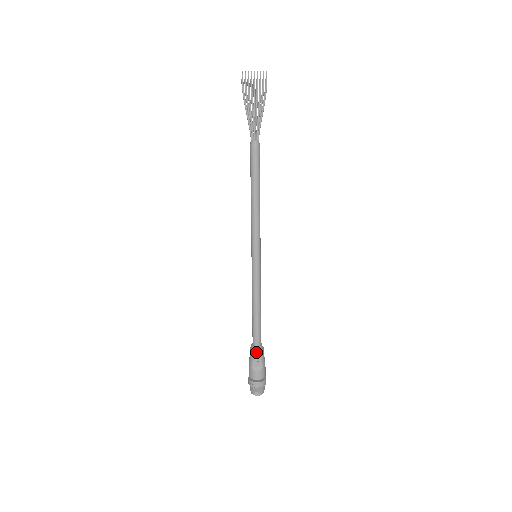
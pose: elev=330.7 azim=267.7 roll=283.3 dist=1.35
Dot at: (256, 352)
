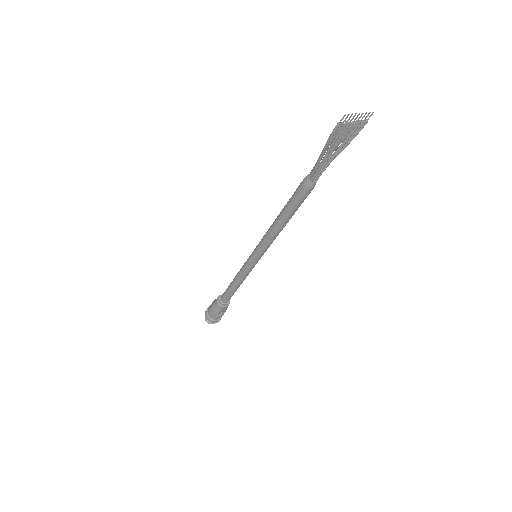
Dot at: (225, 307)
